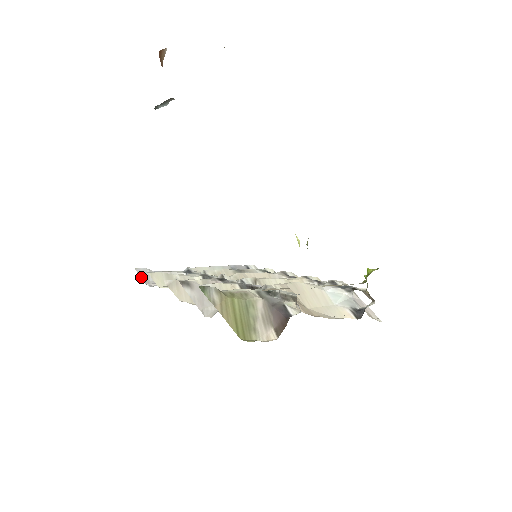
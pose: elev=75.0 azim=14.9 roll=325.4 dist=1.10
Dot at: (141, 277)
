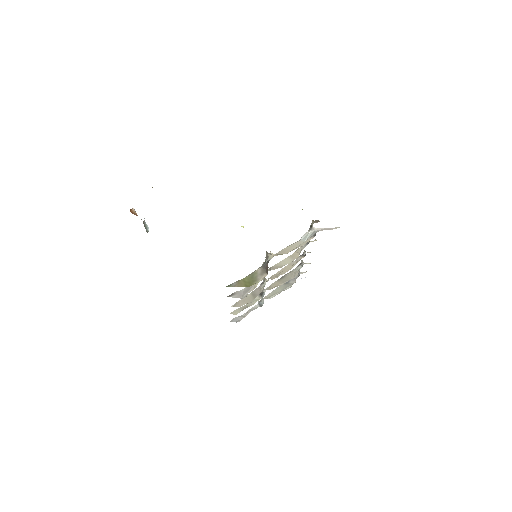
Dot at: occluded
